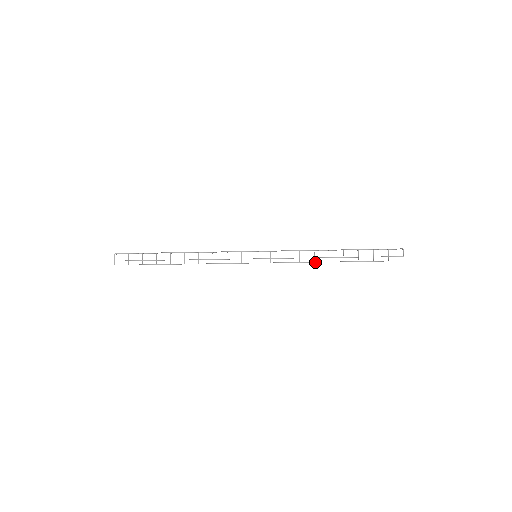
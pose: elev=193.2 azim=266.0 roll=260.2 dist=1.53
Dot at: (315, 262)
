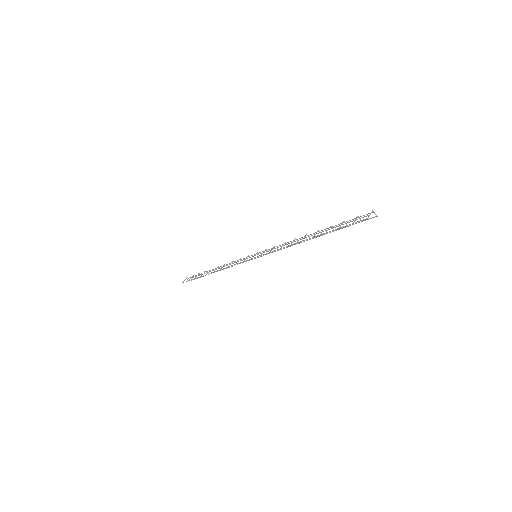
Dot at: (290, 245)
